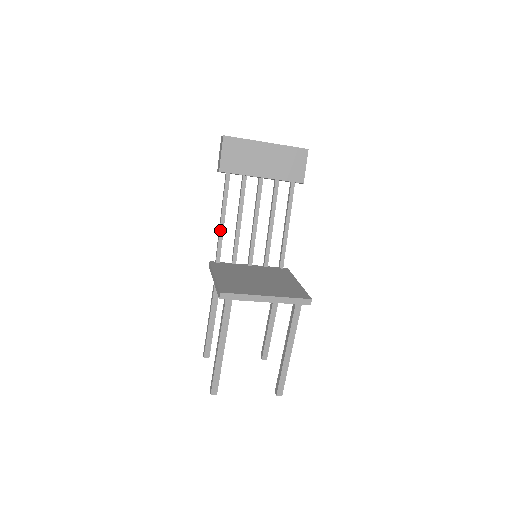
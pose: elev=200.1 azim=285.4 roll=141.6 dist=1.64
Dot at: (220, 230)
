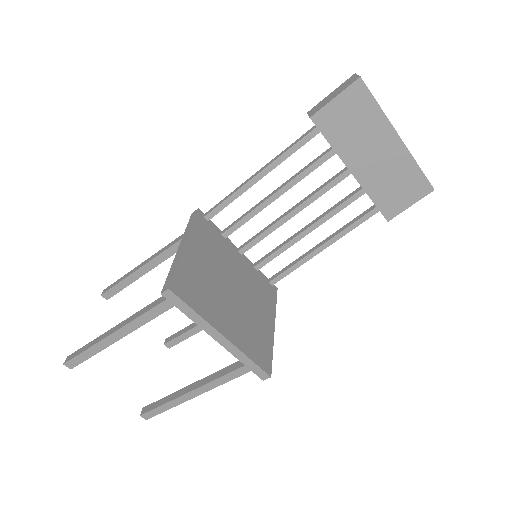
Dot at: (243, 186)
